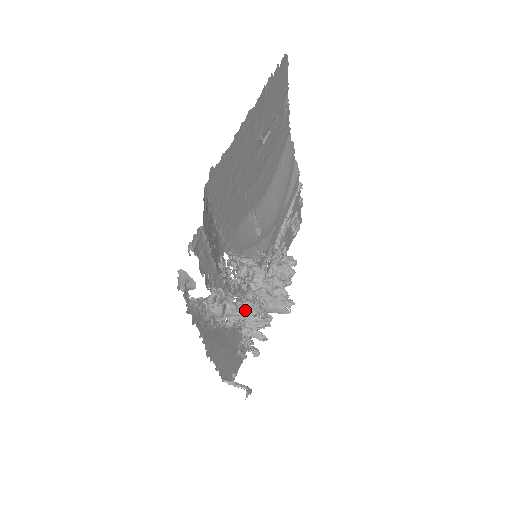
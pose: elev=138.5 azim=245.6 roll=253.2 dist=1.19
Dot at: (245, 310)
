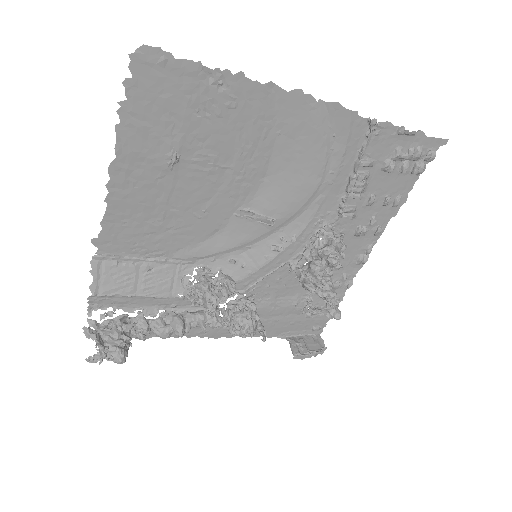
Dot at: (224, 319)
